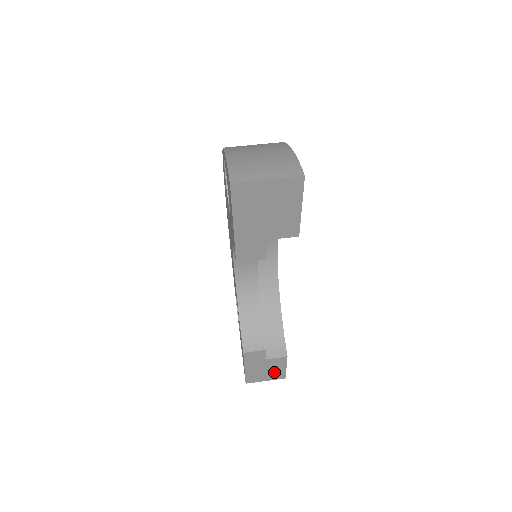
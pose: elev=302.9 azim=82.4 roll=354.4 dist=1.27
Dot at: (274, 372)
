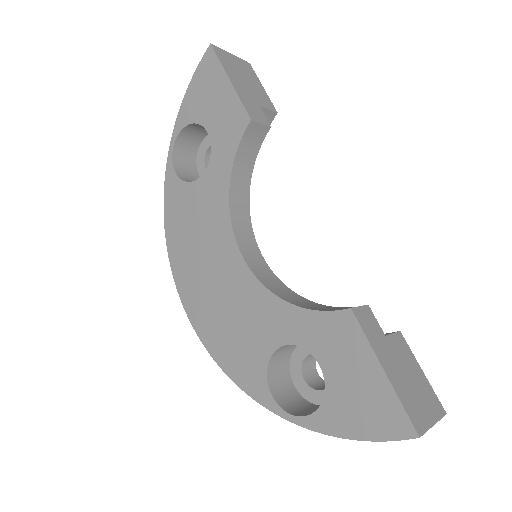
Dot at: (420, 387)
